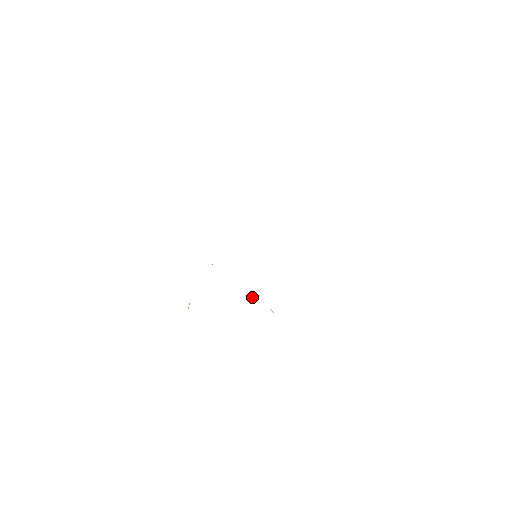
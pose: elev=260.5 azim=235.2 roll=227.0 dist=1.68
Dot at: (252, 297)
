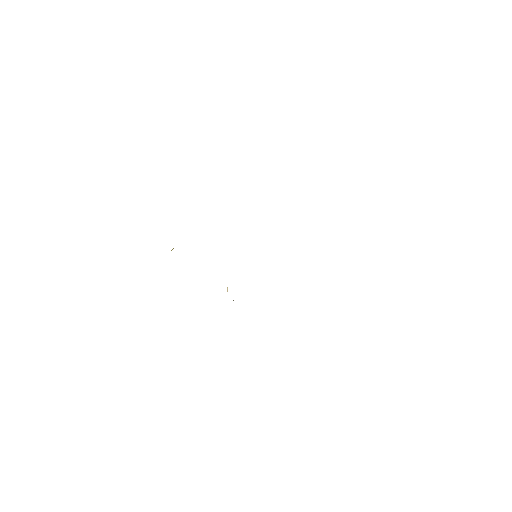
Dot at: (227, 289)
